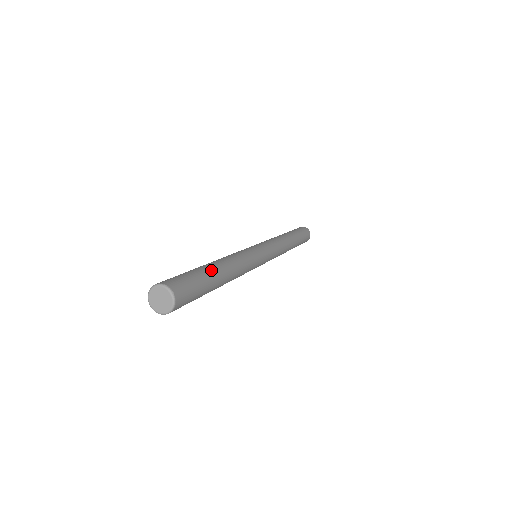
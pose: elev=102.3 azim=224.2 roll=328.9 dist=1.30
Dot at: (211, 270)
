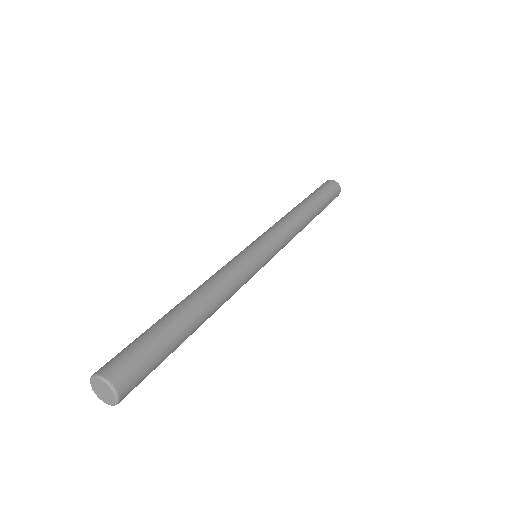
Dot at: (176, 320)
